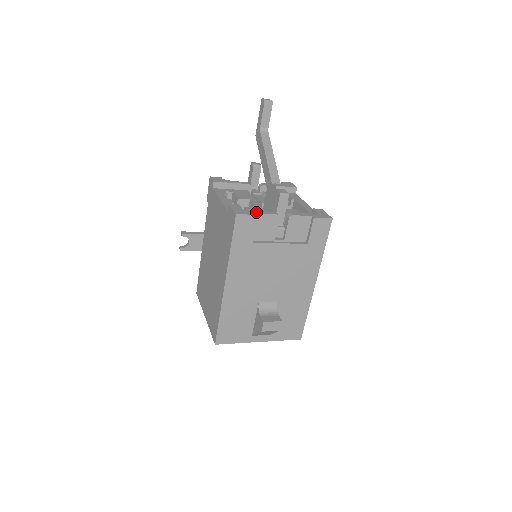
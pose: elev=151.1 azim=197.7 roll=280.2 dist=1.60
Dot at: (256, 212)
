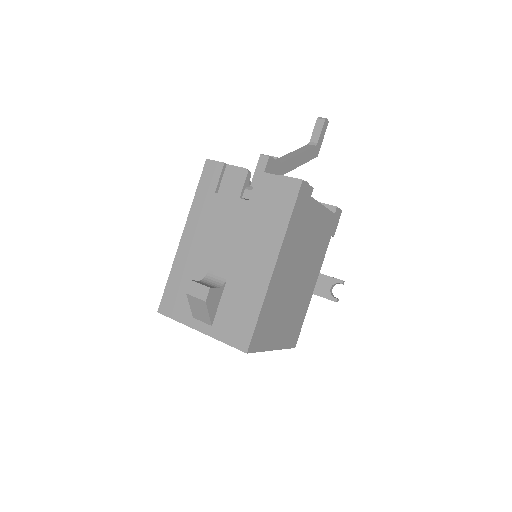
Dot at: (229, 165)
